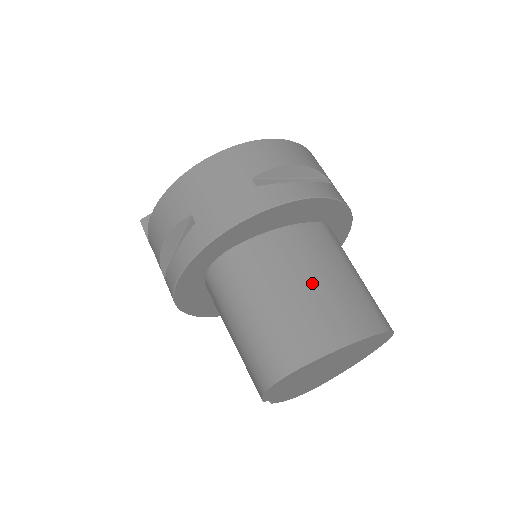
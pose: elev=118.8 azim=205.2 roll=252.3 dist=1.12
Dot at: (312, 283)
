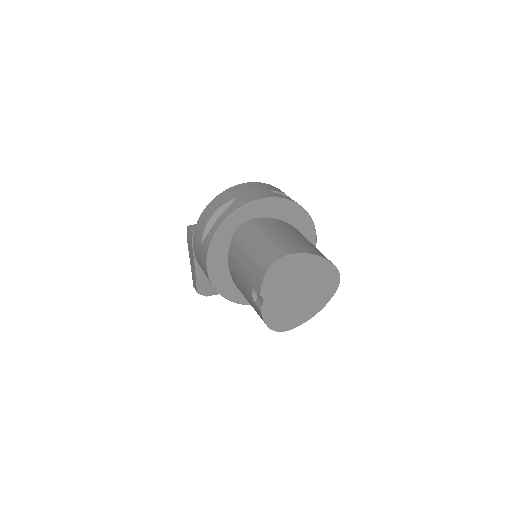
Dot at: (297, 236)
